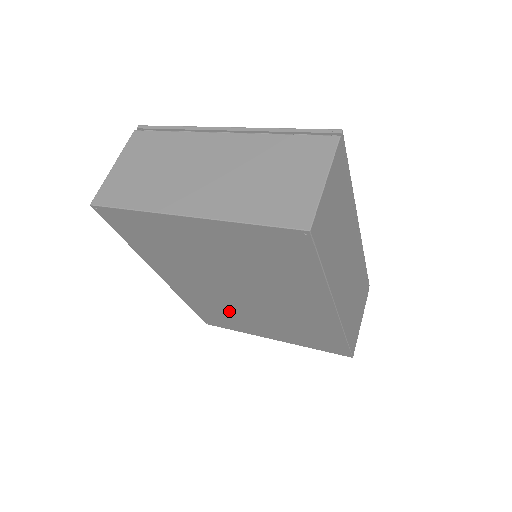
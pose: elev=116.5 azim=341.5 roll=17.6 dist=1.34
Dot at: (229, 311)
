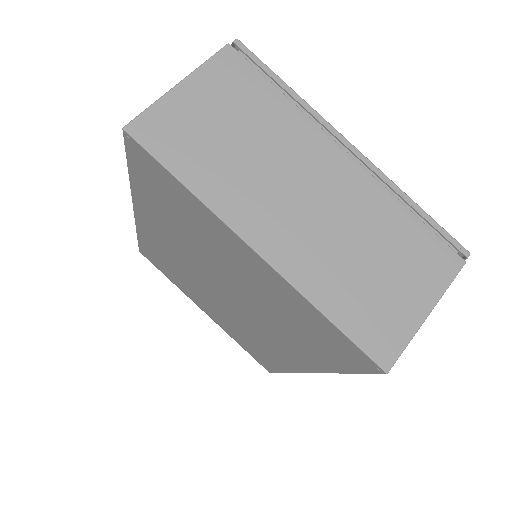
Dot at: (183, 276)
